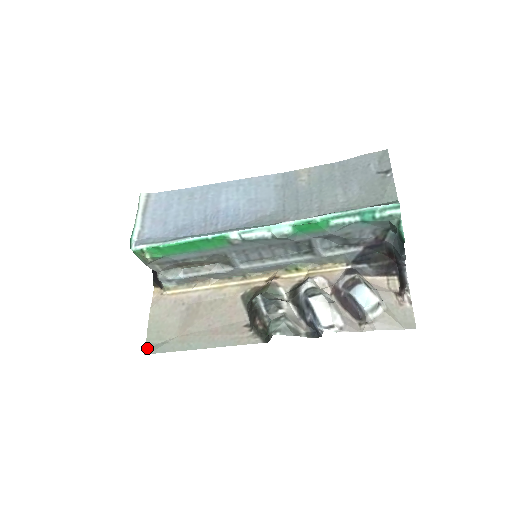
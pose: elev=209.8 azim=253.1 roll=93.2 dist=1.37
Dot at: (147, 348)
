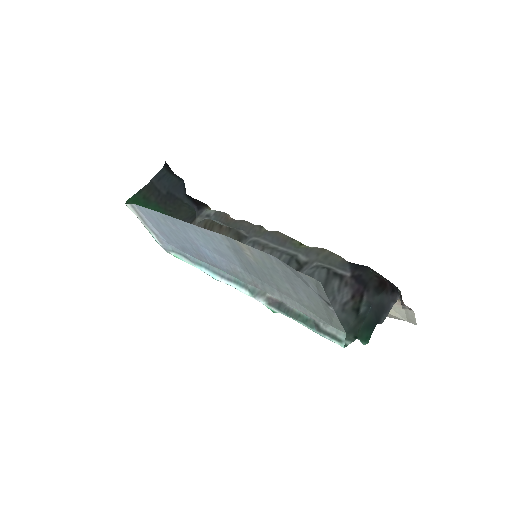
Dot at: occluded
